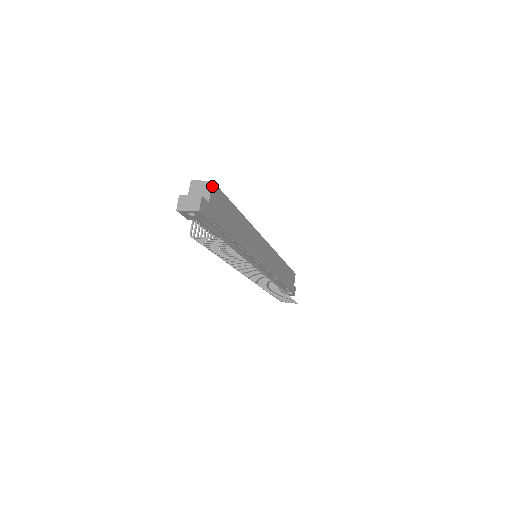
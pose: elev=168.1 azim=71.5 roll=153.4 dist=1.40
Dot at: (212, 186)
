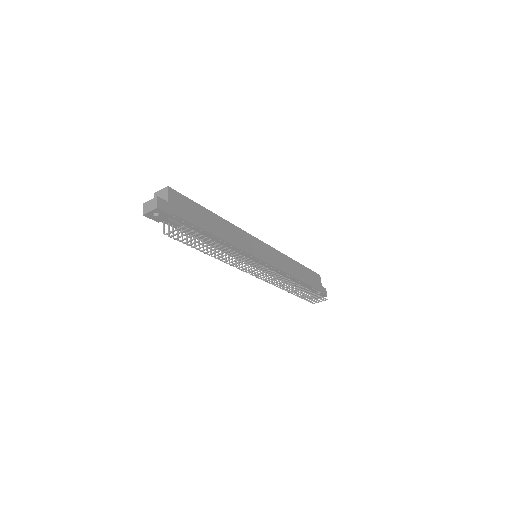
Dot at: (168, 190)
